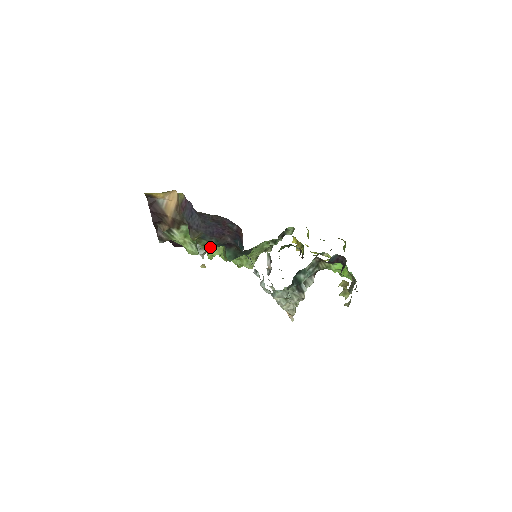
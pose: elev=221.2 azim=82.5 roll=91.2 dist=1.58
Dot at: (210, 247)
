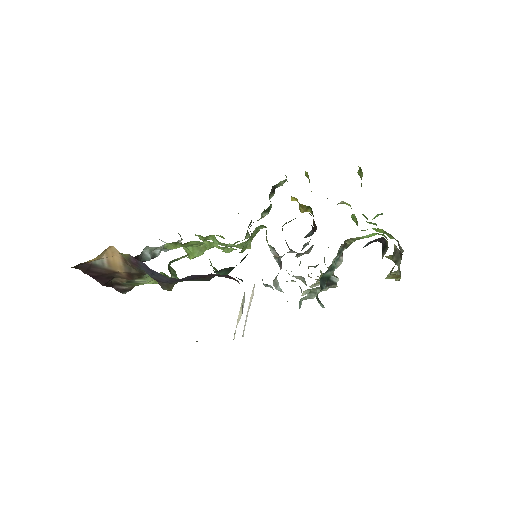
Dot at: (188, 250)
